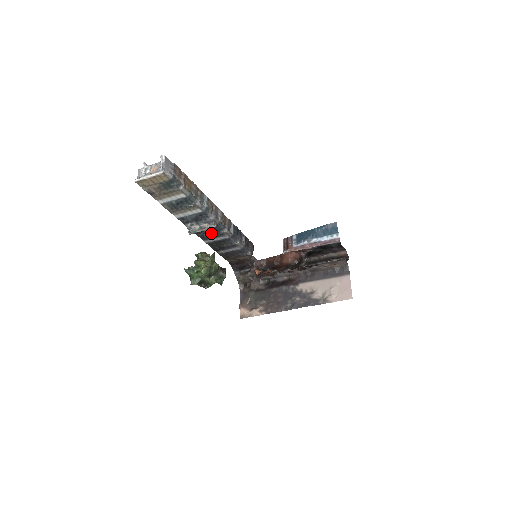
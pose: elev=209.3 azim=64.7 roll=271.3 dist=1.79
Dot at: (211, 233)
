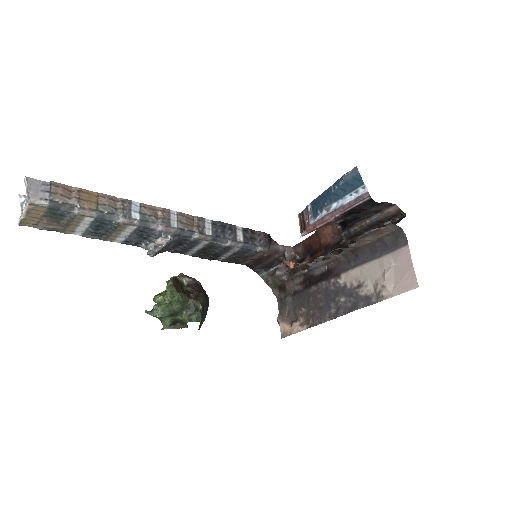
Dot at: (182, 244)
